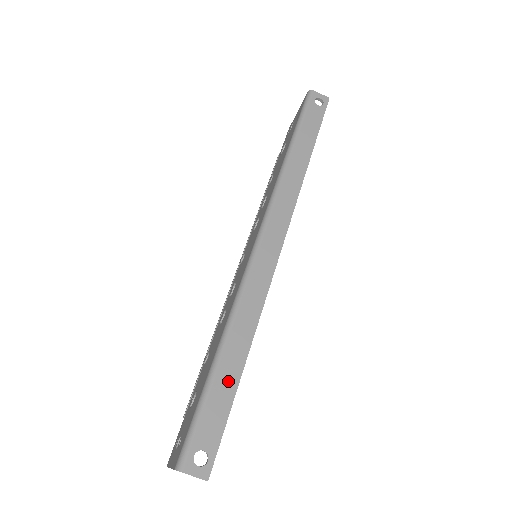
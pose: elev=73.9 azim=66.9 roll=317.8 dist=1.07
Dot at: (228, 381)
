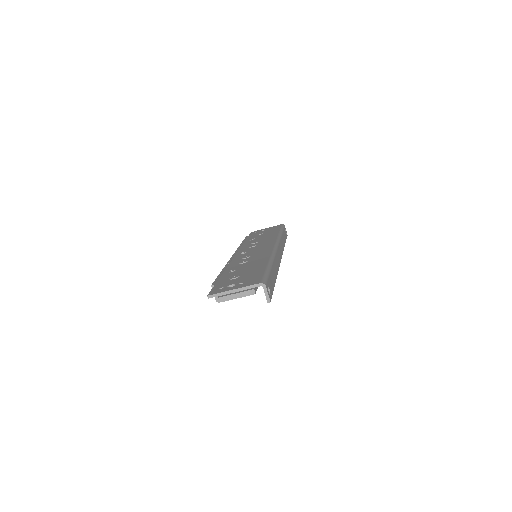
Dot at: (273, 278)
